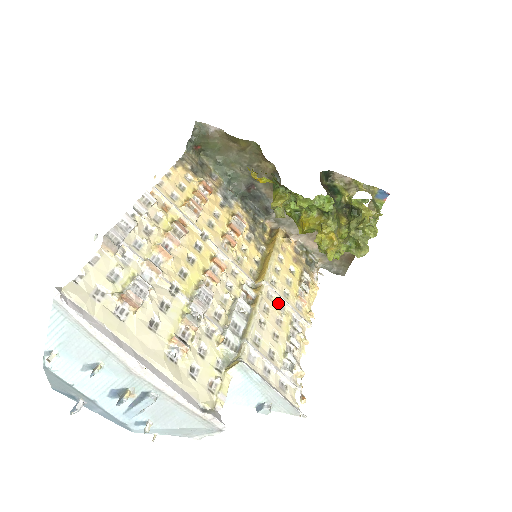
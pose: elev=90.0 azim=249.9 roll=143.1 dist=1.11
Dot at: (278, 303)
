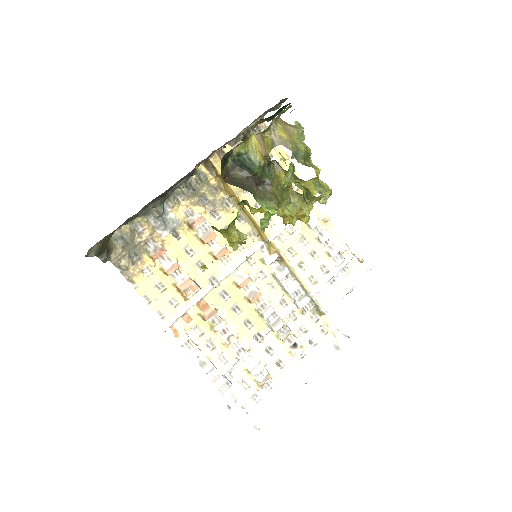
Dot at: (291, 233)
